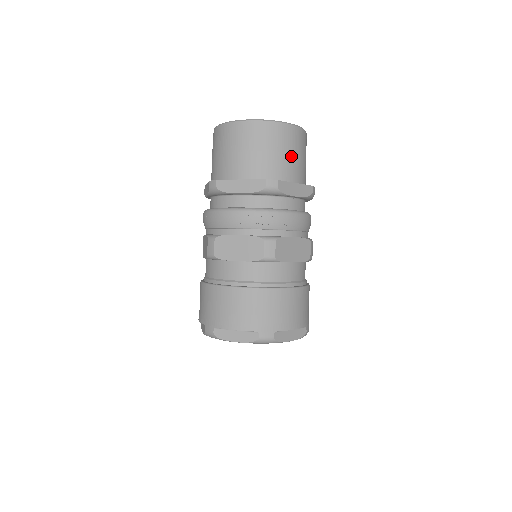
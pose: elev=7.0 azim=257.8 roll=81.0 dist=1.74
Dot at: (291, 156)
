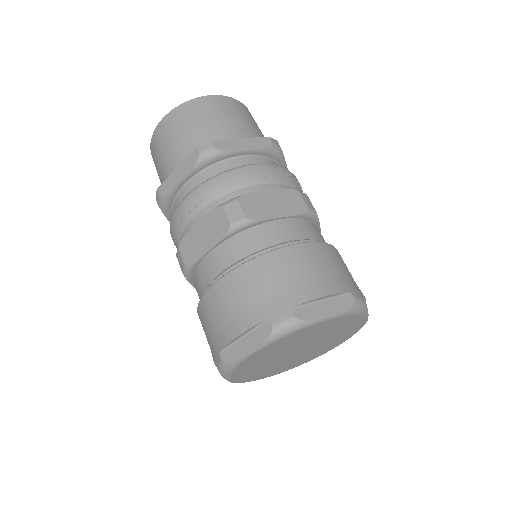
Dot at: occluded
